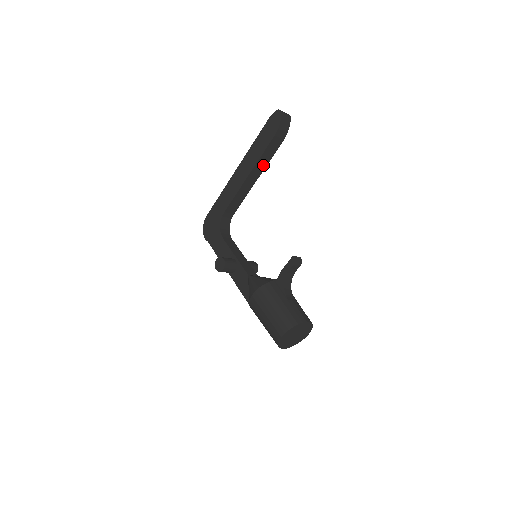
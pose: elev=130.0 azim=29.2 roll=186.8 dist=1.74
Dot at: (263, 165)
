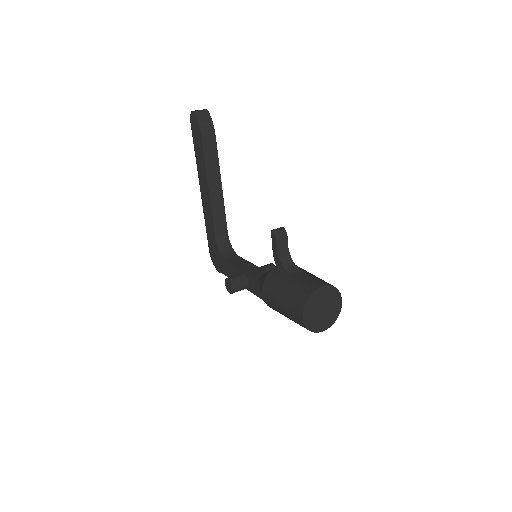
Dot at: (215, 170)
